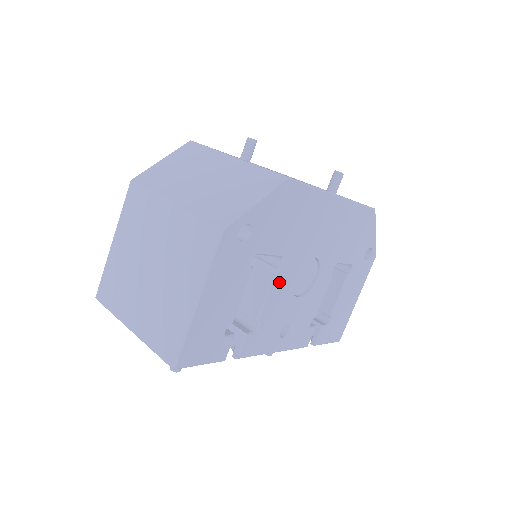
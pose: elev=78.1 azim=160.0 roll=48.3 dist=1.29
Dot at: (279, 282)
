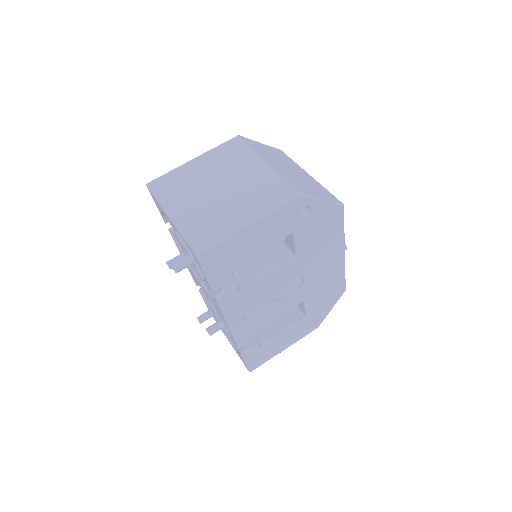
Dot at: (280, 271)
